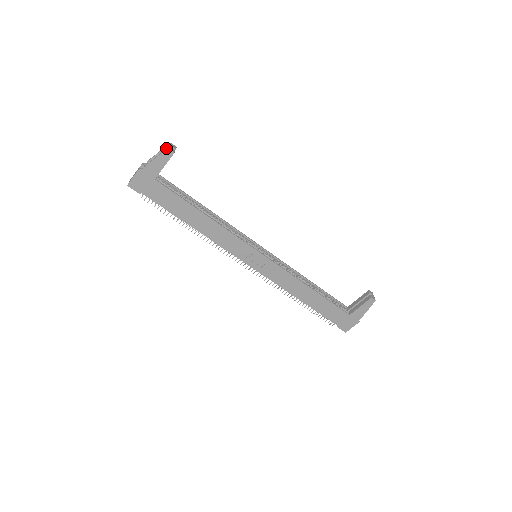
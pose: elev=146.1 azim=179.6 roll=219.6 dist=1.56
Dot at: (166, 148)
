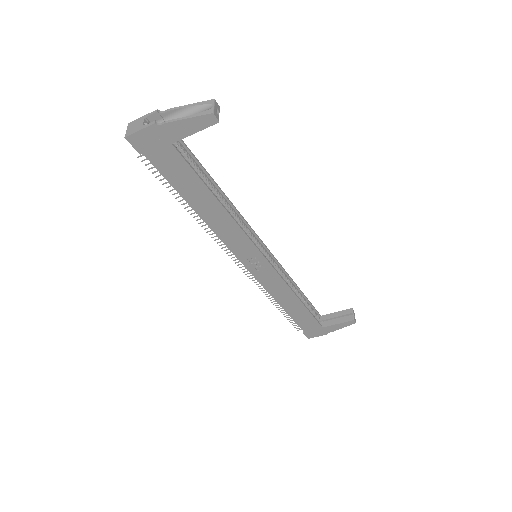
Dot at: (208, 110)
